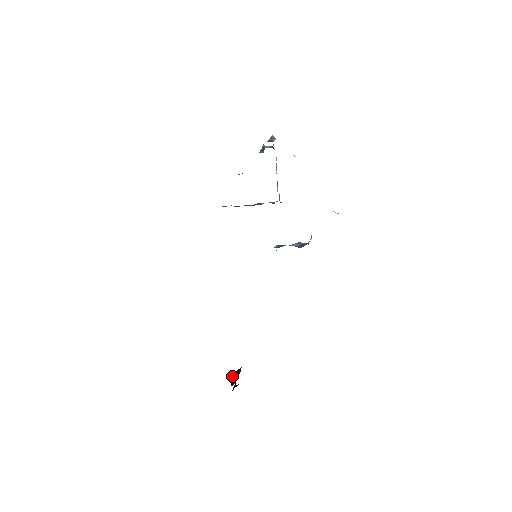
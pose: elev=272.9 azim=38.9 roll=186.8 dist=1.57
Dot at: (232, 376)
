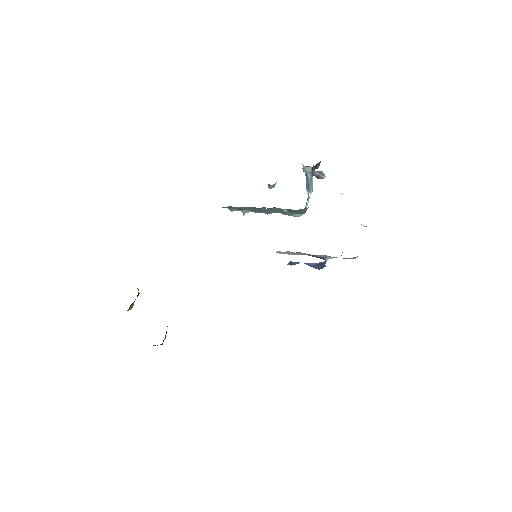
Dot at: occluded
